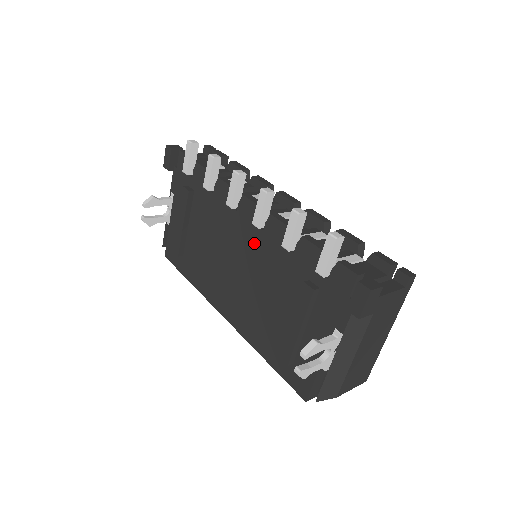
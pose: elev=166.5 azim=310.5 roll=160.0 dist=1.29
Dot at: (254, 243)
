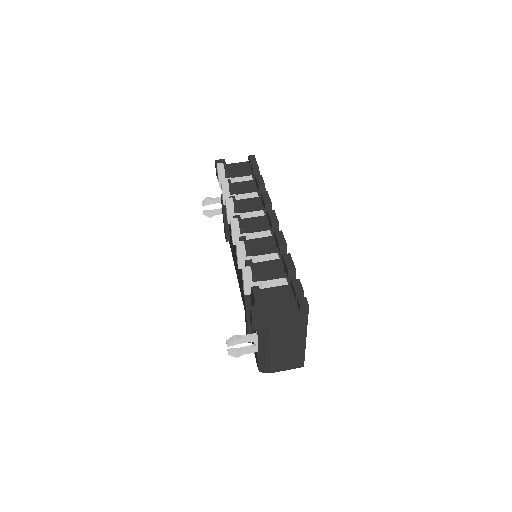
Dot at: occluded
